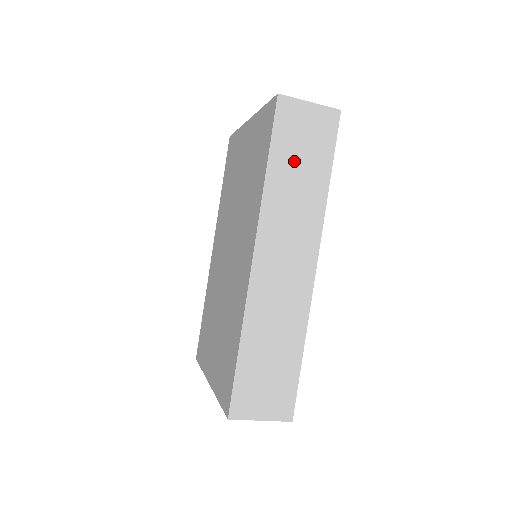
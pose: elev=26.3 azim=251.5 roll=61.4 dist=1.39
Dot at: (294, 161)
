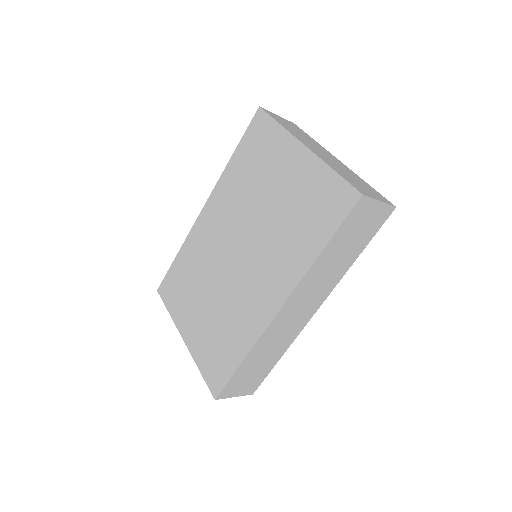
Dot at: (343, 245)
